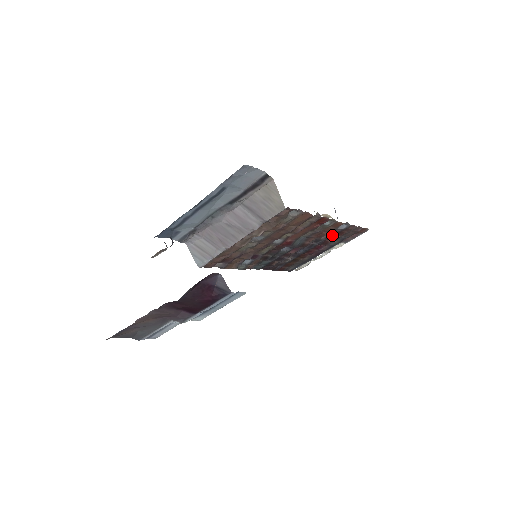
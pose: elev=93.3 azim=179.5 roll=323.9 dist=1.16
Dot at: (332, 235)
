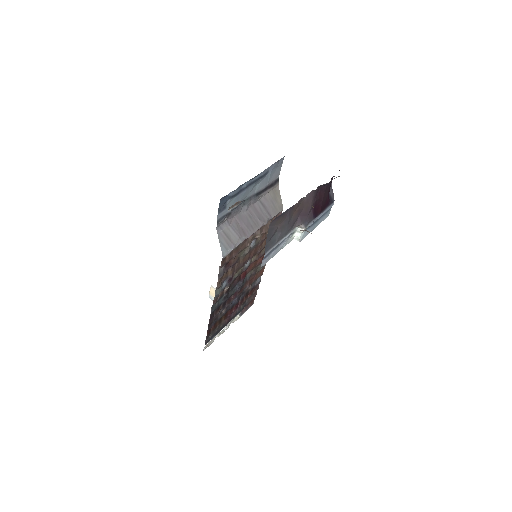
Dot at: (249, 291)
